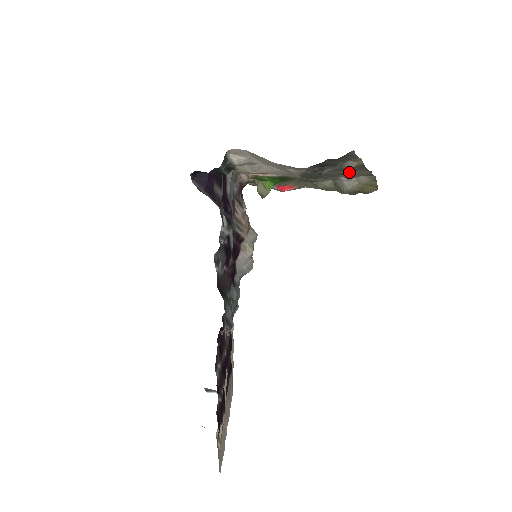
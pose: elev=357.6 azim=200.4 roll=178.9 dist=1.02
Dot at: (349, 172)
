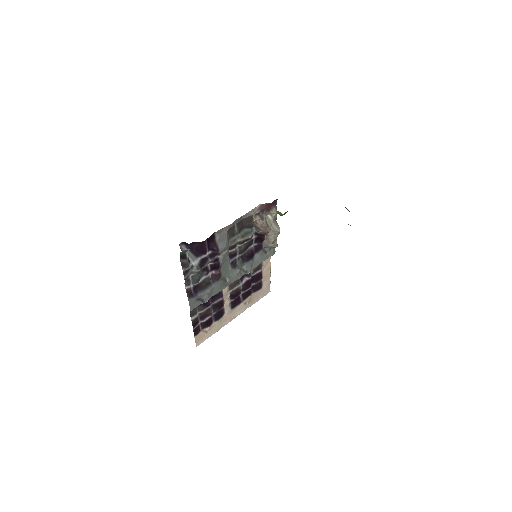
Dot at: occluded
